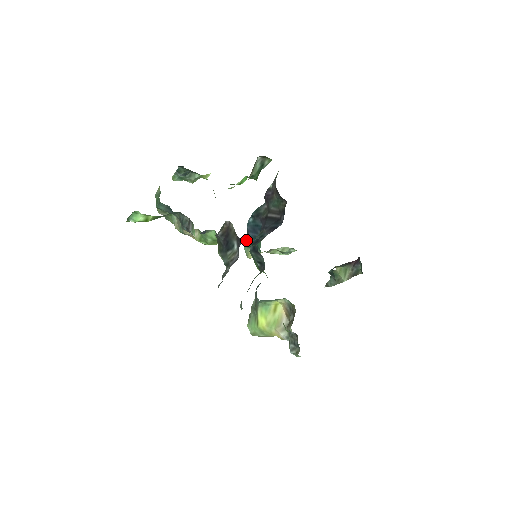
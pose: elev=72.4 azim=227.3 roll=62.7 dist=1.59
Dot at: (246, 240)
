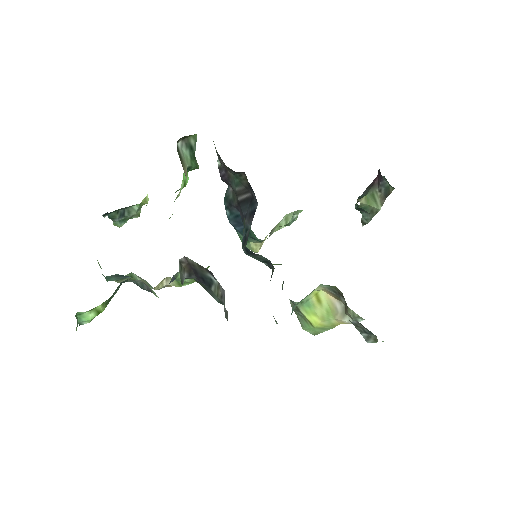
Dot at: (239, 236)
